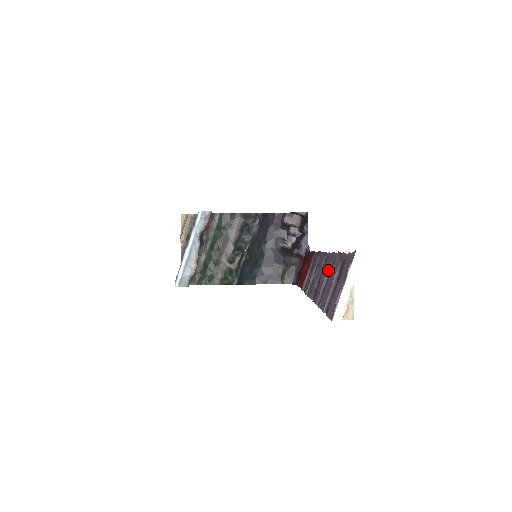
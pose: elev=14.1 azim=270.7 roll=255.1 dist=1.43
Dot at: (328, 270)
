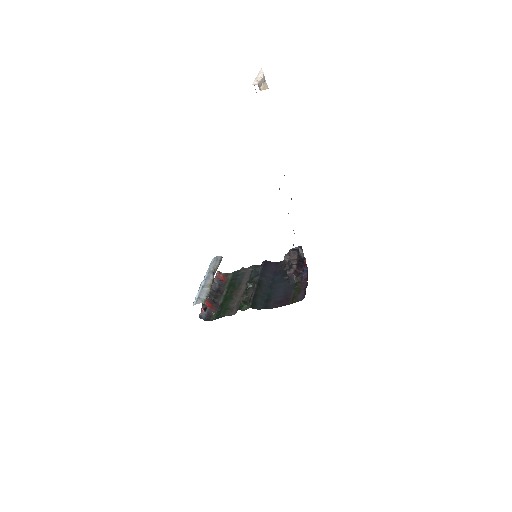
Dot at: occluded
